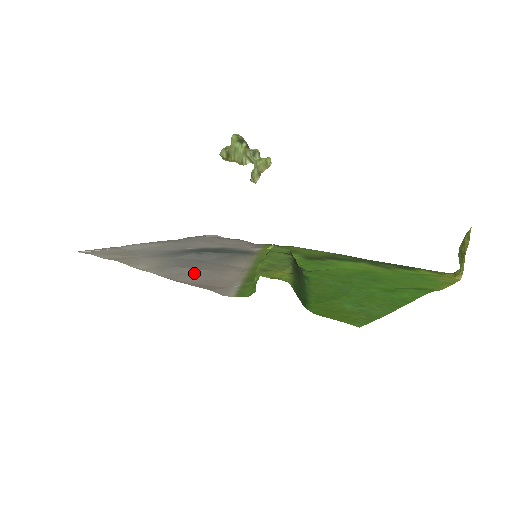
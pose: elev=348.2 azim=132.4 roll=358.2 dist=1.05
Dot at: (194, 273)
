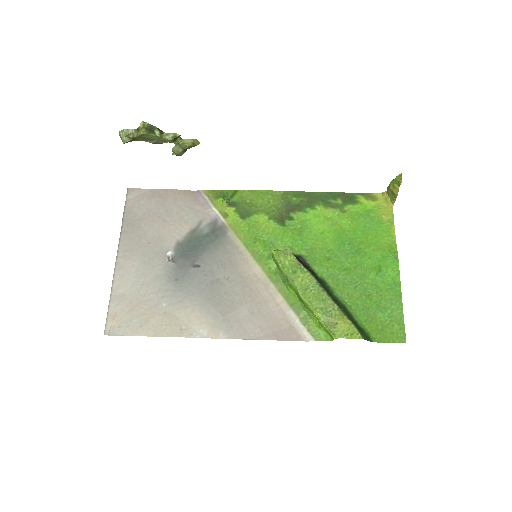
Dot at: (247, 316)
